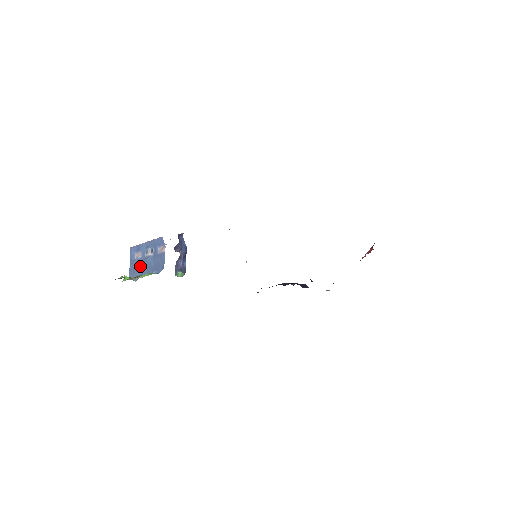
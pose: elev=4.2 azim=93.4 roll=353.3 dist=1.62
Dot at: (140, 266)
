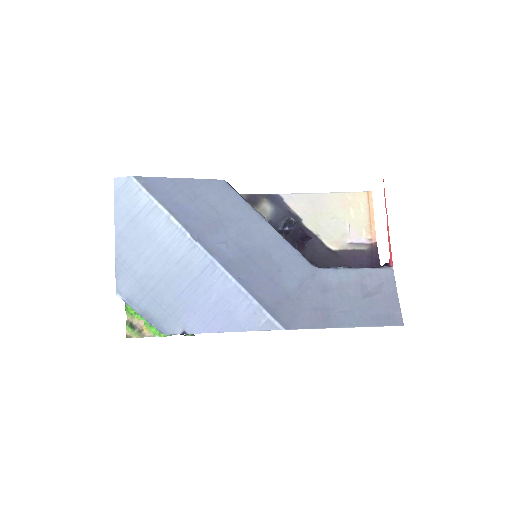
Dot at: occluded
